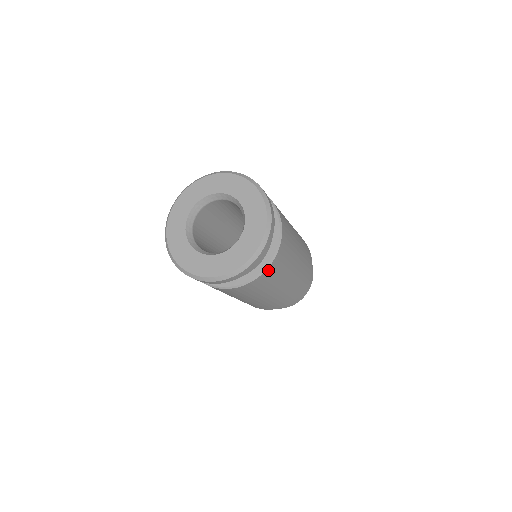
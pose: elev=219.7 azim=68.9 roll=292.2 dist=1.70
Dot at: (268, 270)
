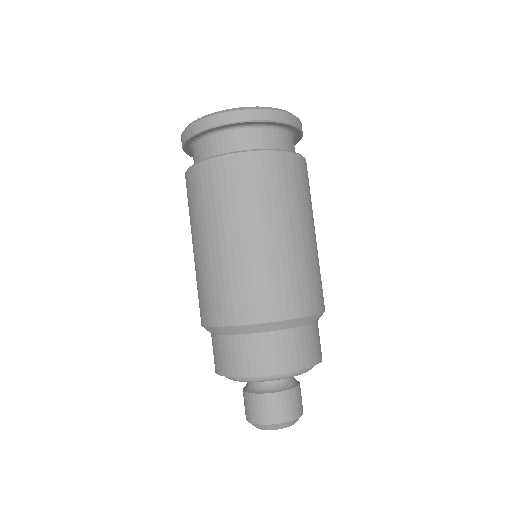
Dot at: (285, 157)
